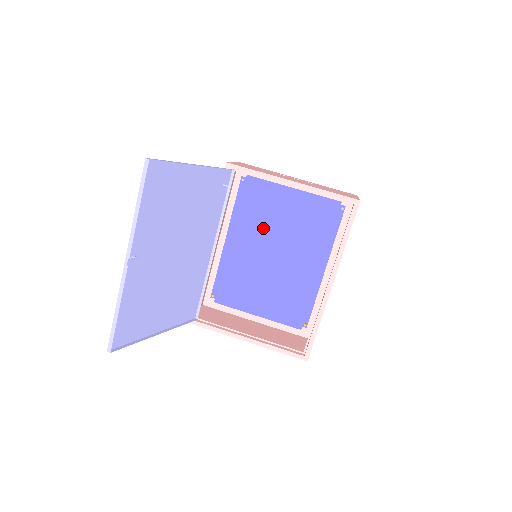
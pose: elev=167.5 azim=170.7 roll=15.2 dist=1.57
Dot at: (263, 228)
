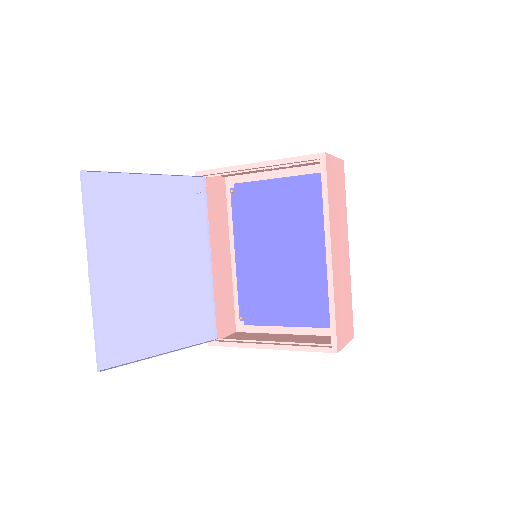
Dot at: (265, 231)
